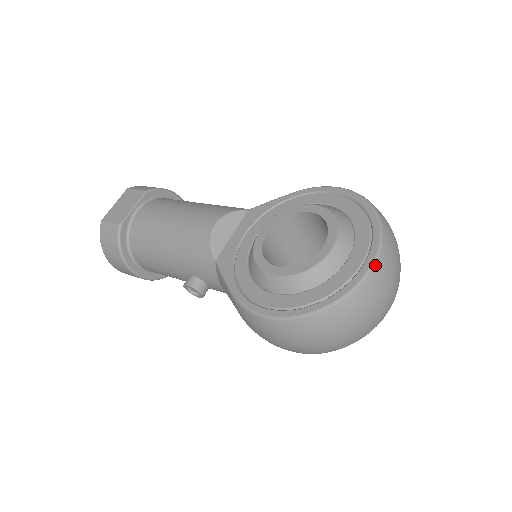
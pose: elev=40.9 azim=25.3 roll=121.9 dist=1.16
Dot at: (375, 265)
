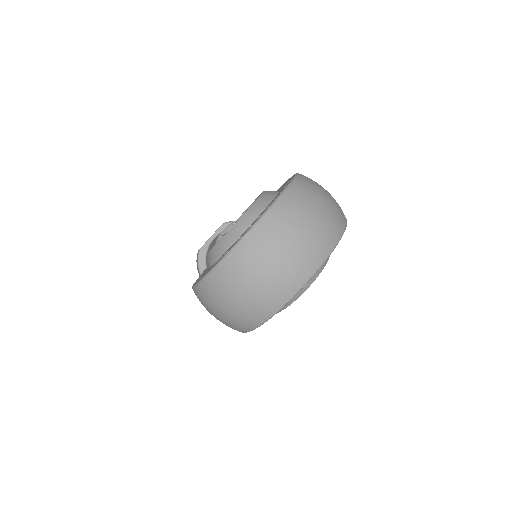
Dot at: (256, 225)
